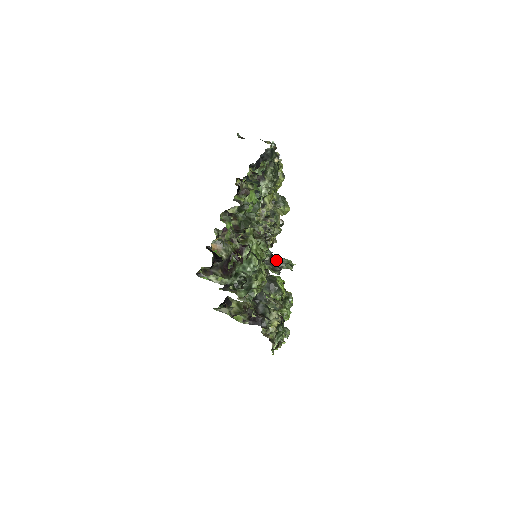
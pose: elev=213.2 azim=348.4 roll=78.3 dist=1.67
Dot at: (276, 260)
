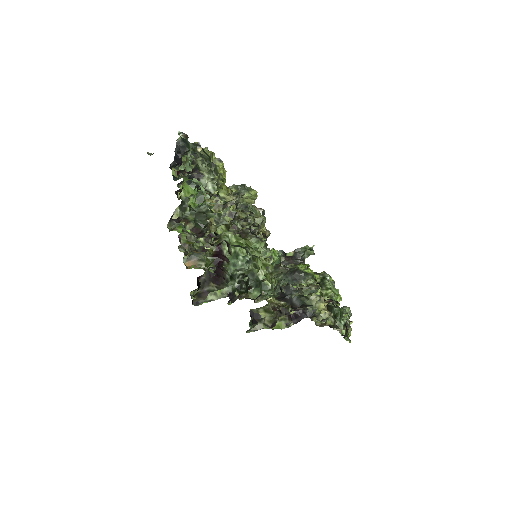
Dot at: (292, 255)
